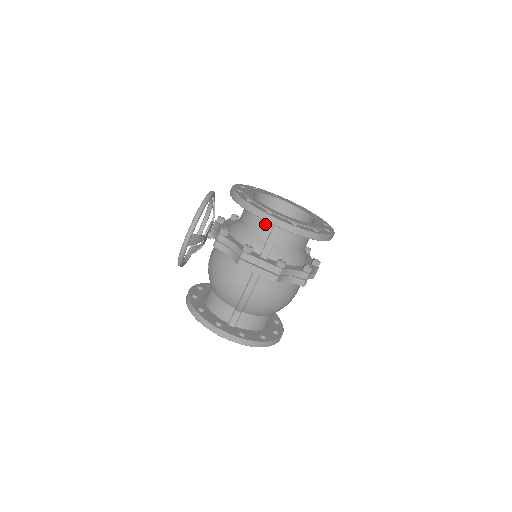
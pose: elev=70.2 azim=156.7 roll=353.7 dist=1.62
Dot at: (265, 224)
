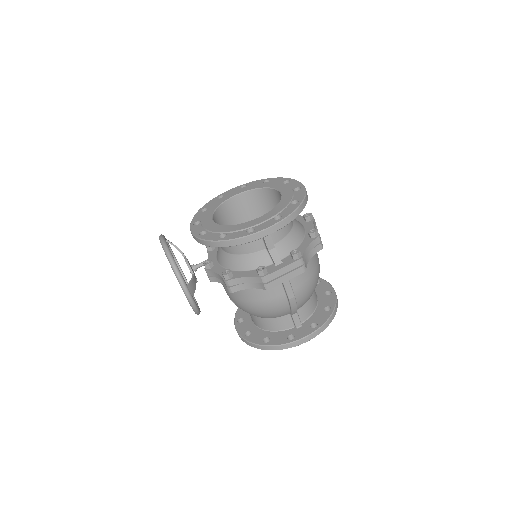
Dot at: occluded
